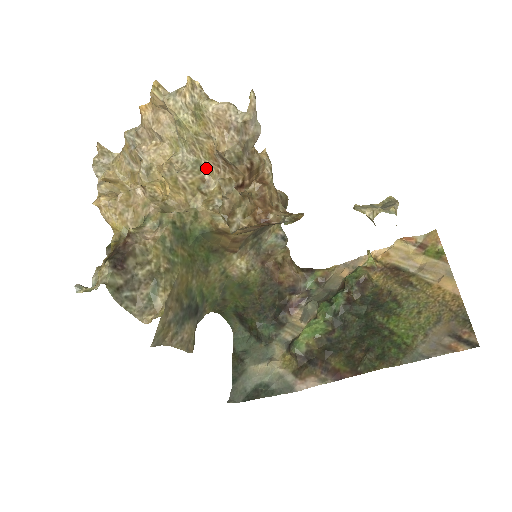
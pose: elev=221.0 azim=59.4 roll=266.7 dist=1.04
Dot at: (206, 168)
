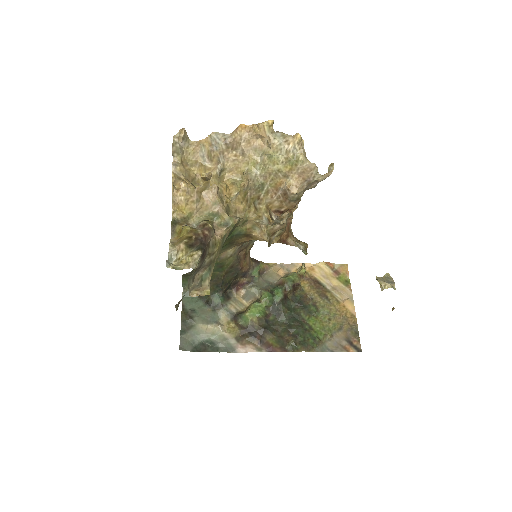
Dot at: (265, 191)
